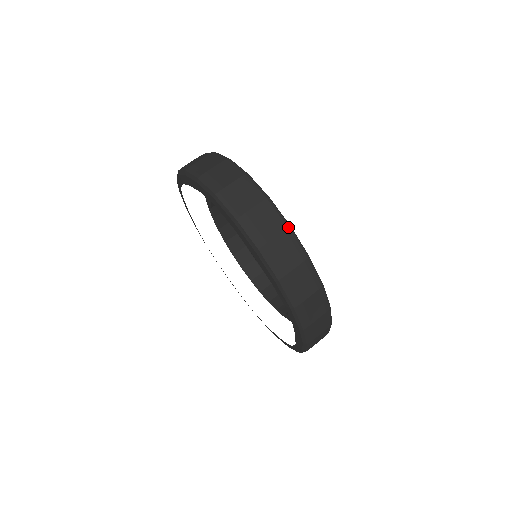
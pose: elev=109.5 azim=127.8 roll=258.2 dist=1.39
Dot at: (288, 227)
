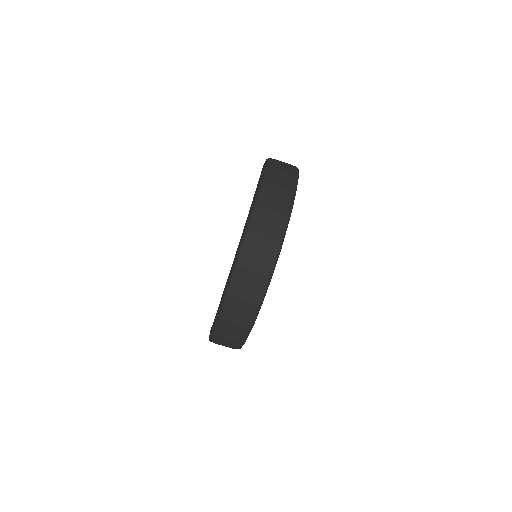
Dot at: (259, 304)
